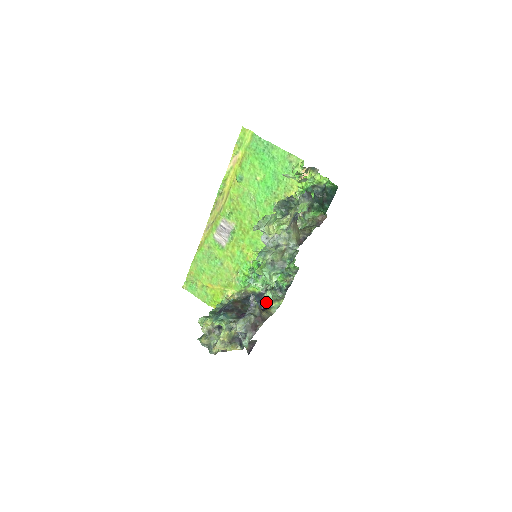
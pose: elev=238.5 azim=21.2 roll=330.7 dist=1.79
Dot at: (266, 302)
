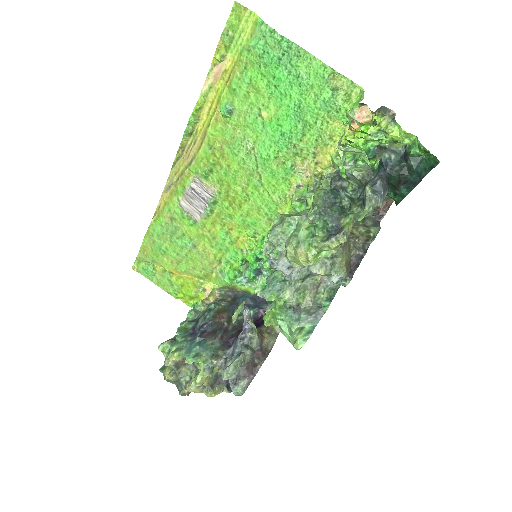
Dot at: (266, 308)
